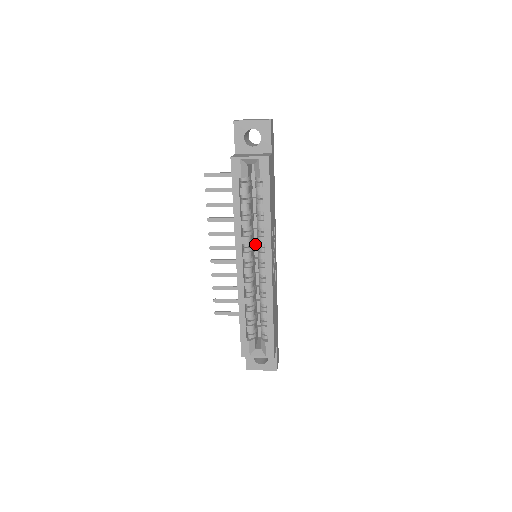
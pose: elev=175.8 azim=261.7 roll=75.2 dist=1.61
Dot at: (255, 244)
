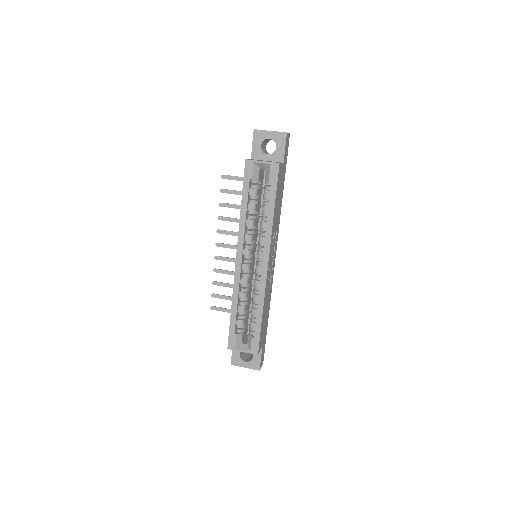
Dot at: (257, 245)
